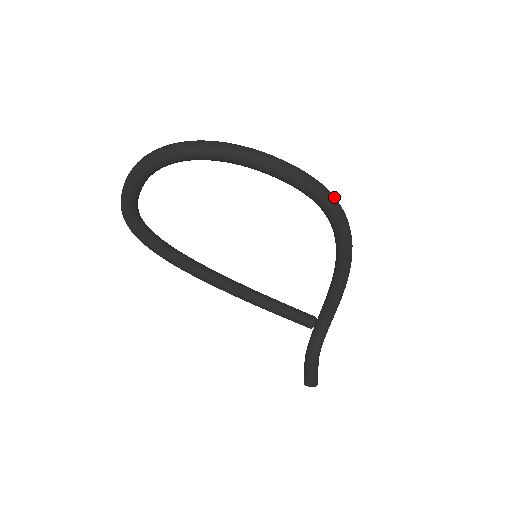
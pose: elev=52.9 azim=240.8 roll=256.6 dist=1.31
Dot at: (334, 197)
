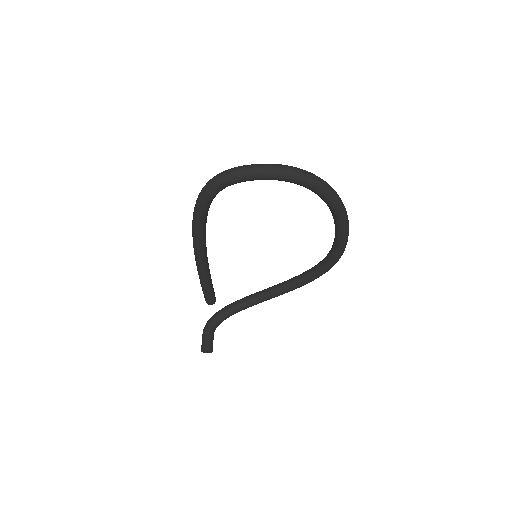
Dot at: occluded
